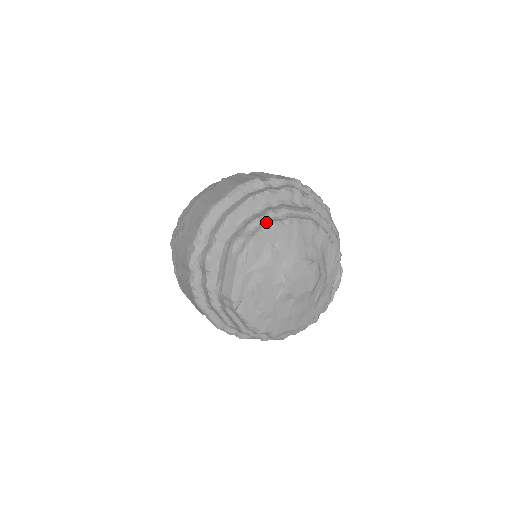
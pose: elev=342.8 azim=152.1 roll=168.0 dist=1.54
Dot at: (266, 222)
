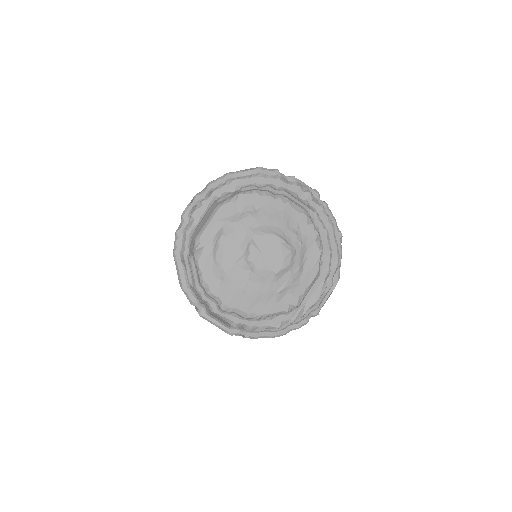
Dot at: (259, 190)
